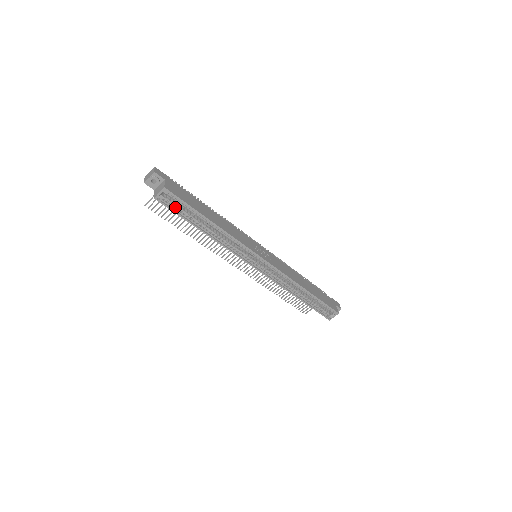
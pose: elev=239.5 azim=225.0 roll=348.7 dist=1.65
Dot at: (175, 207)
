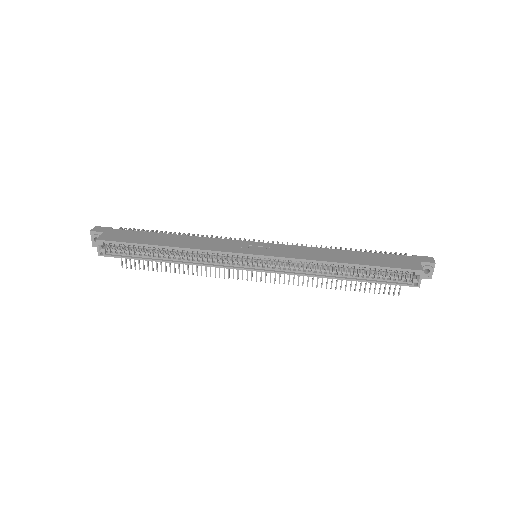
Dot at: (123, 253)
